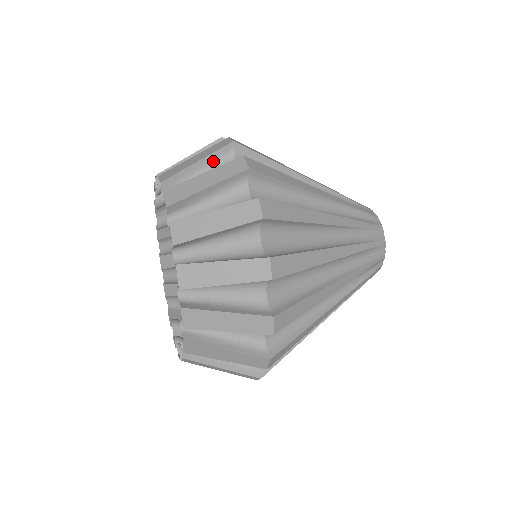
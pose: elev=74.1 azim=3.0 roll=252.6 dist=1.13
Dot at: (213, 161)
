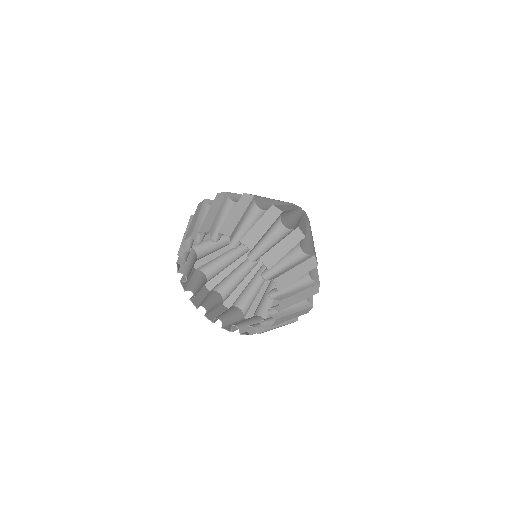
Dot at: occluded
